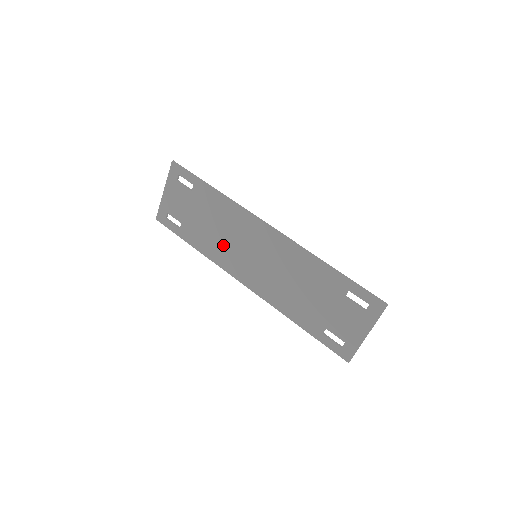
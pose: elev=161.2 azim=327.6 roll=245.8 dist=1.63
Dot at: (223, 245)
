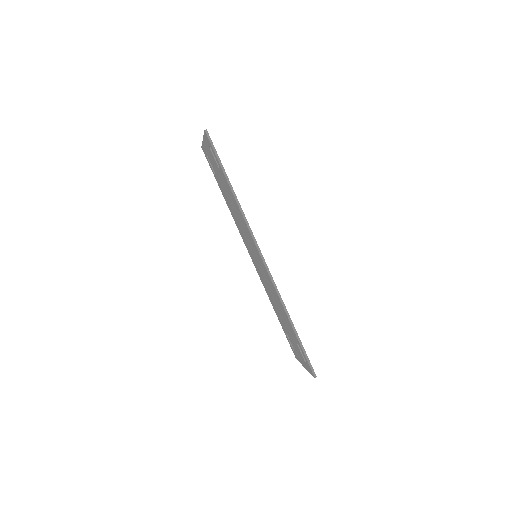
Dot at: (238, 223)
